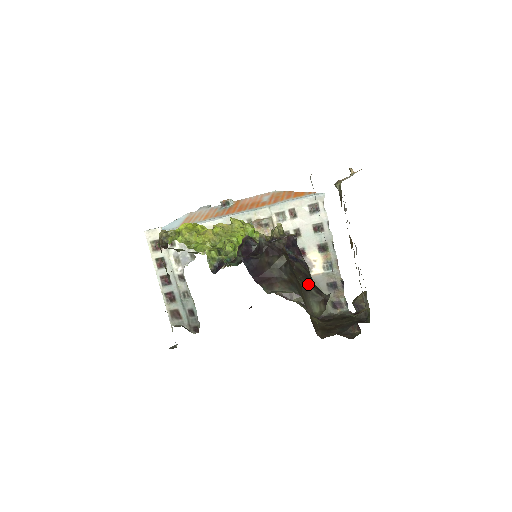
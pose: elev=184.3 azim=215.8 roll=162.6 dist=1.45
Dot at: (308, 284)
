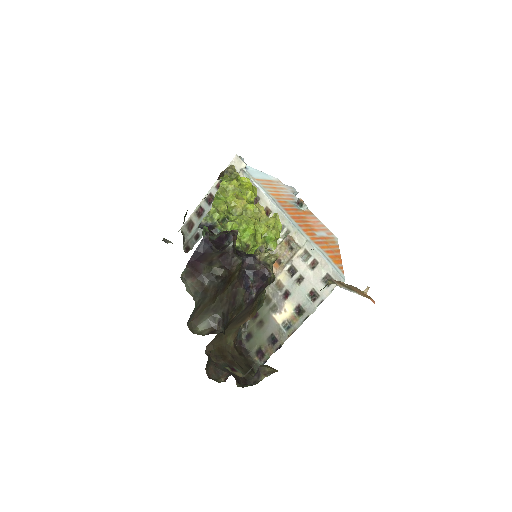
Dot at: (223, 309)
